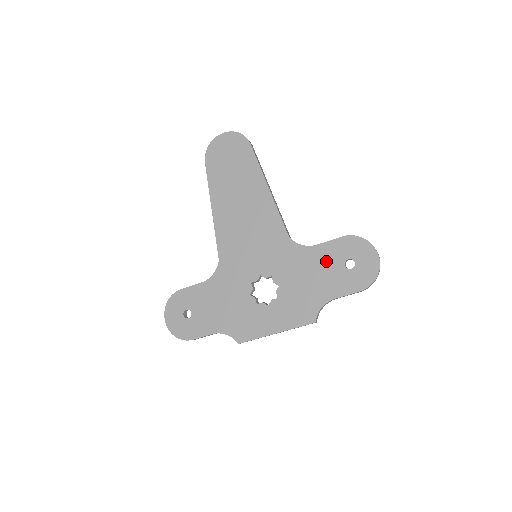
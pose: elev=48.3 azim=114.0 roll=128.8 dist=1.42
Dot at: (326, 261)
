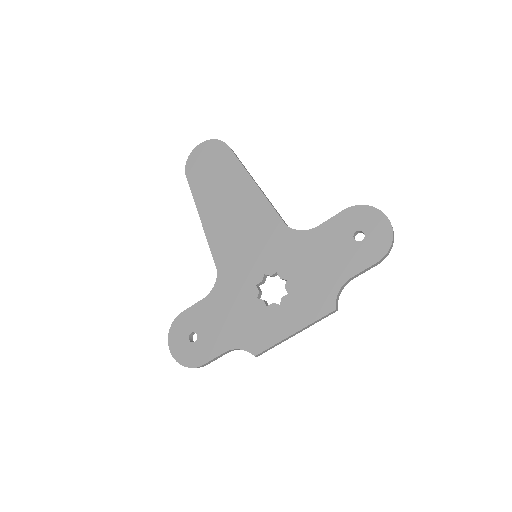
Dot at: (332, 240)
